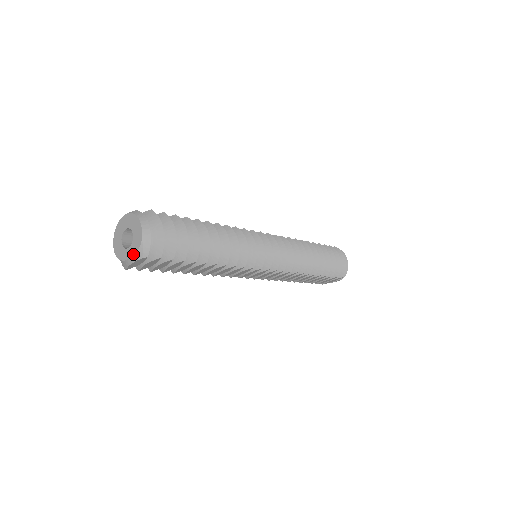
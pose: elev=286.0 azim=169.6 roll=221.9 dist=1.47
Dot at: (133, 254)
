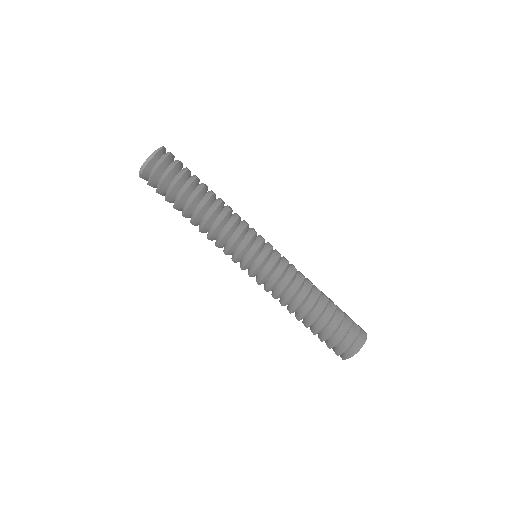
Dot at: occluded
